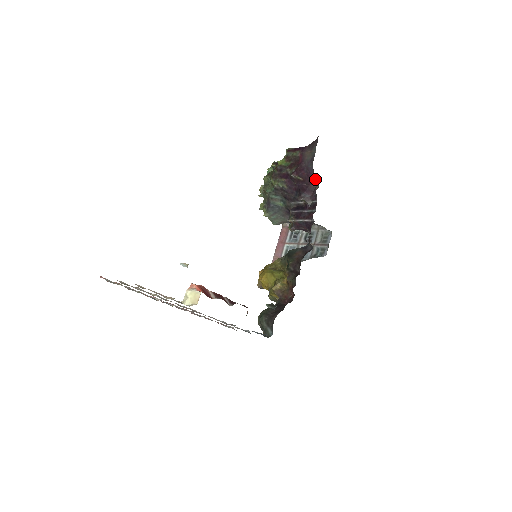
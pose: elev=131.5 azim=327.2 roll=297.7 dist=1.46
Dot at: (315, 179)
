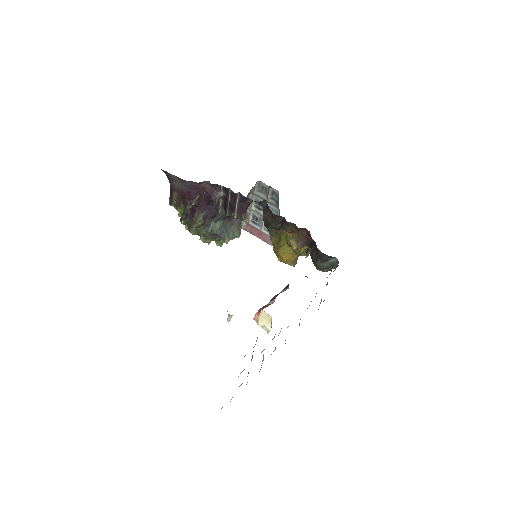
Dot at: (200, 183)
